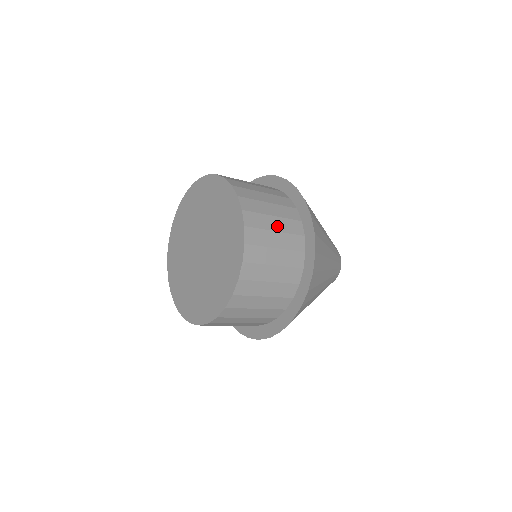
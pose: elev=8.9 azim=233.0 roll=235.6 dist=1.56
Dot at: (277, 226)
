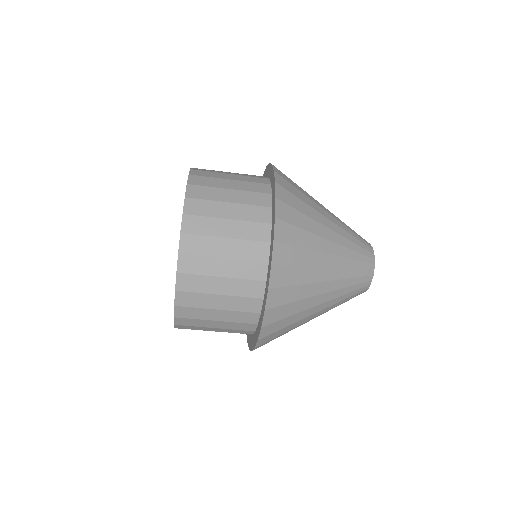
Dot at: (232, 198)
